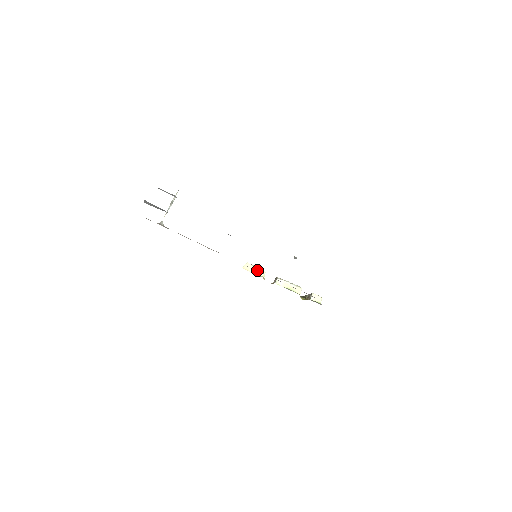
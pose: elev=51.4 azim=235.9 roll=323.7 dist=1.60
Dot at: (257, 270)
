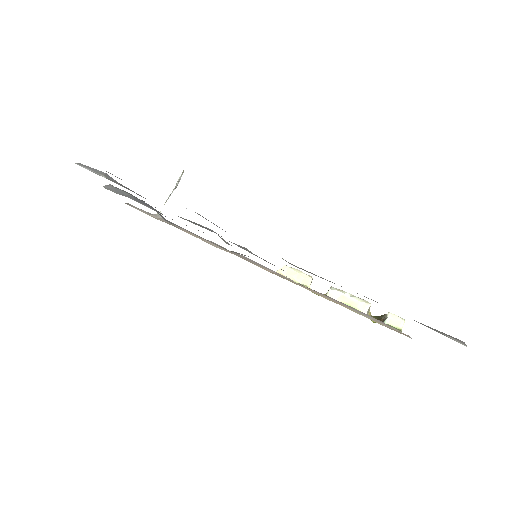
Dot at: (298, 276)
